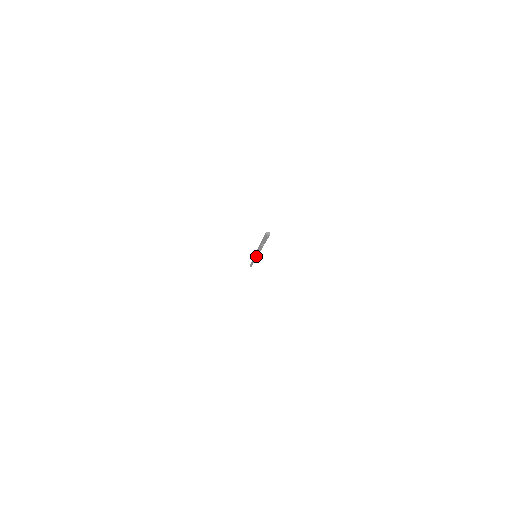
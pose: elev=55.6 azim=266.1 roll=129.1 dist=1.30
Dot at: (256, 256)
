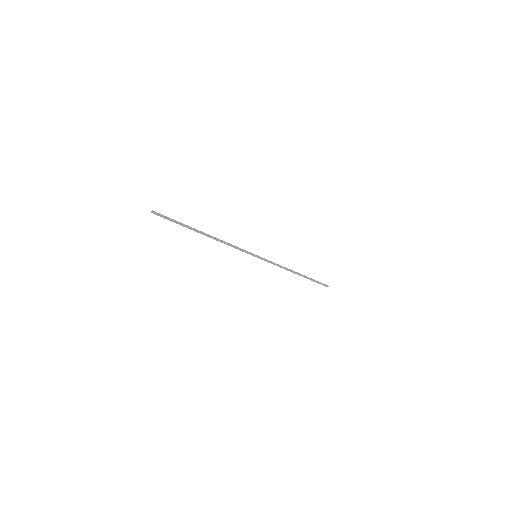
Dot at: (252, 255)
